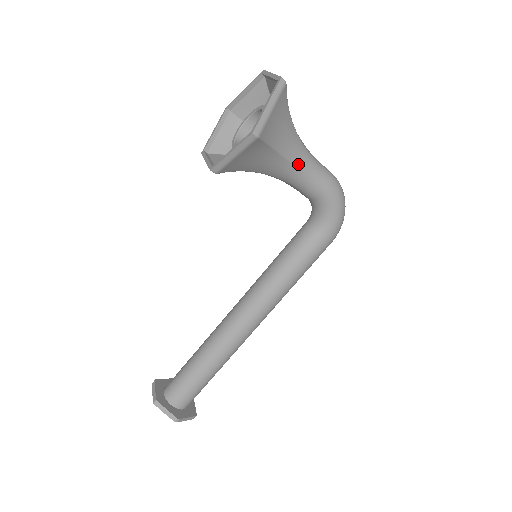
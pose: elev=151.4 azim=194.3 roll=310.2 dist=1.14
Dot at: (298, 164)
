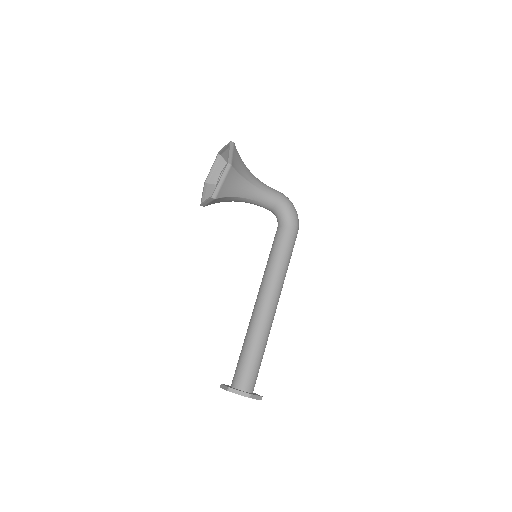
Dot at: (257, 186)
